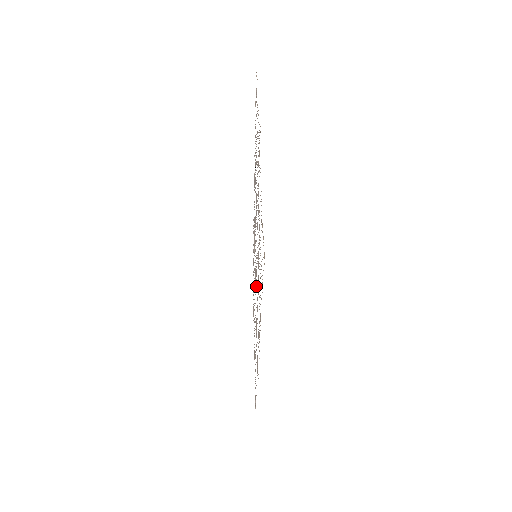
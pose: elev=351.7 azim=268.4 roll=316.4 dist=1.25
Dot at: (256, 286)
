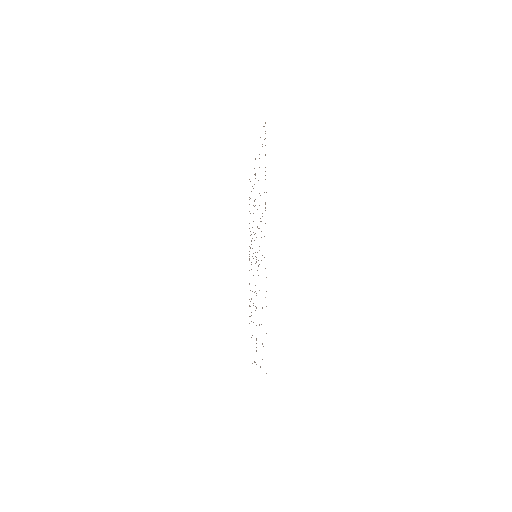
Dot at: occluded
